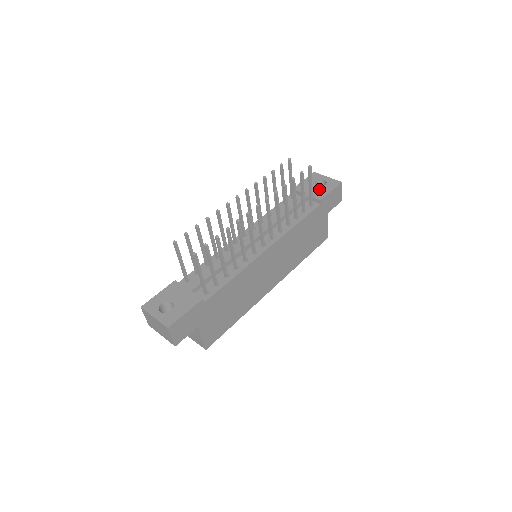
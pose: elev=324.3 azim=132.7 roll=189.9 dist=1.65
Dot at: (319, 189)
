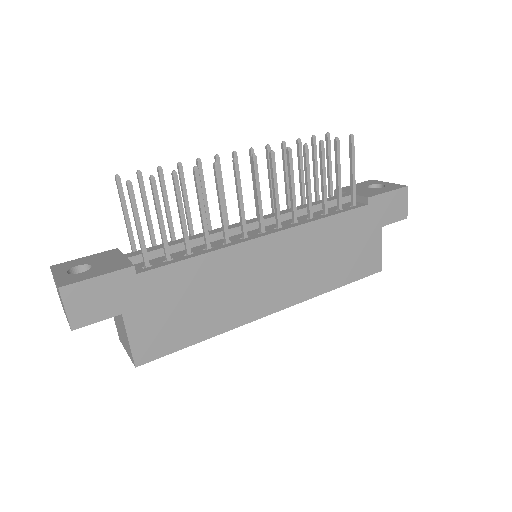
Dot at: (371, 190)
